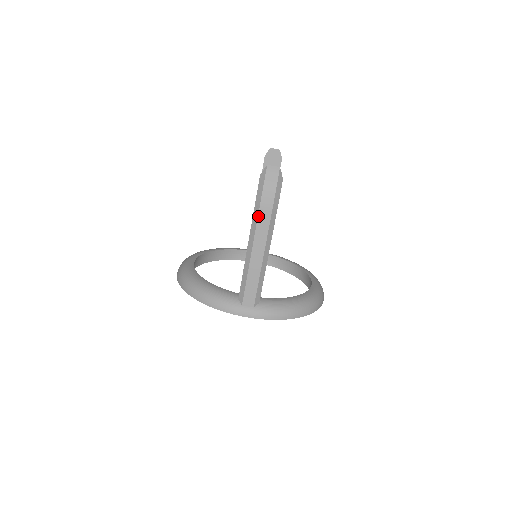
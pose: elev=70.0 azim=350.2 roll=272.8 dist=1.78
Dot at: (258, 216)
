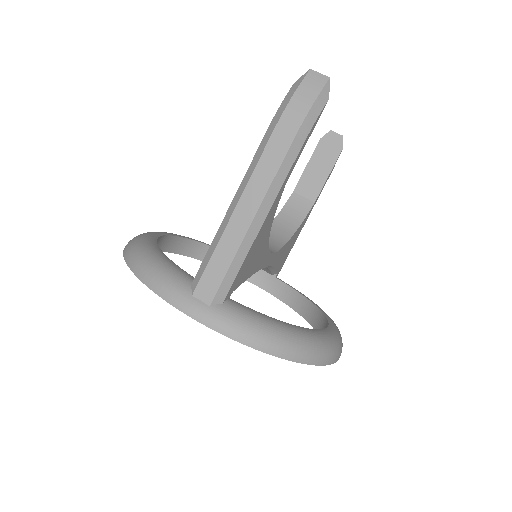
Dot at: (267, 143)
